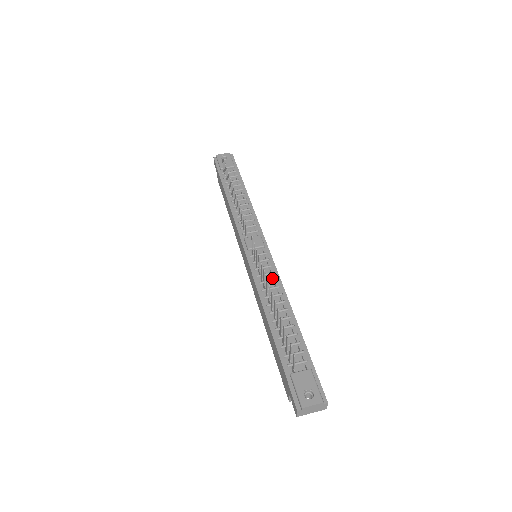
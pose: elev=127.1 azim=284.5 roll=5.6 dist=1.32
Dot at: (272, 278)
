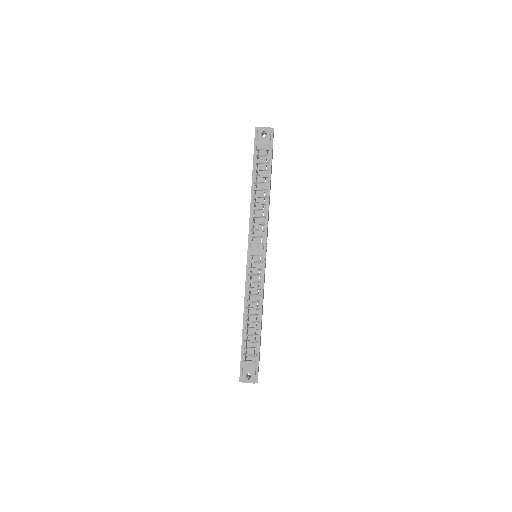
Dot at: occluded
